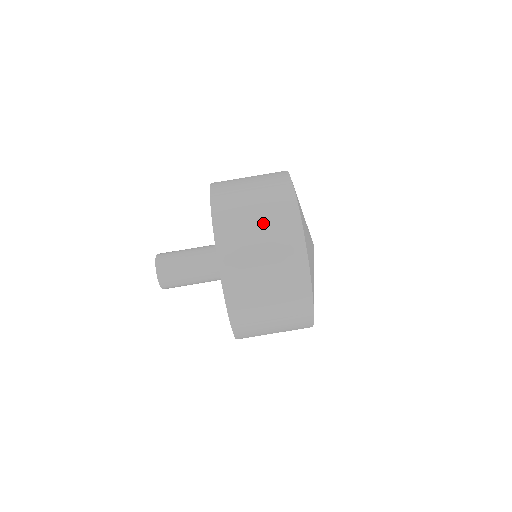
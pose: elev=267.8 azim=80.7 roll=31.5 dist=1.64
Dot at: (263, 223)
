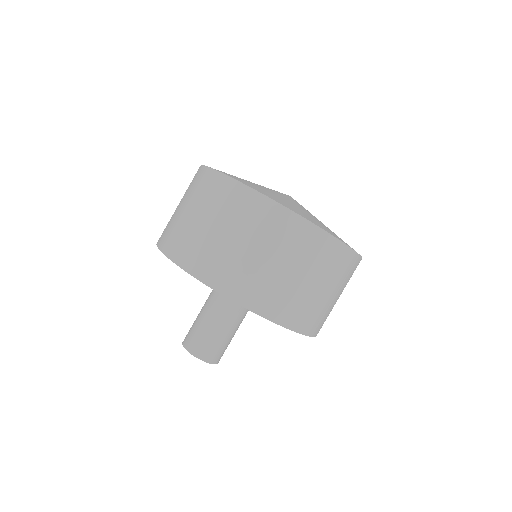
Dot at: (216, 220)
